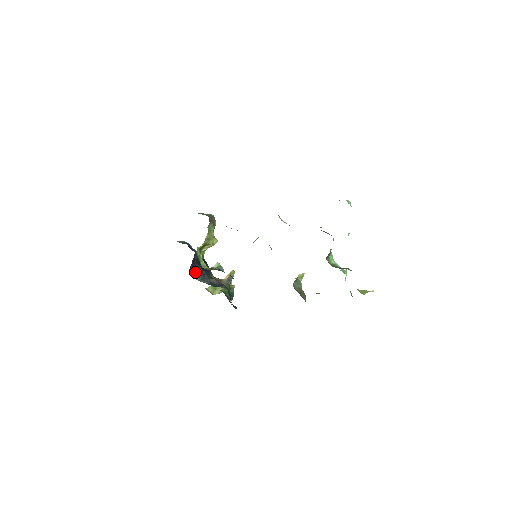
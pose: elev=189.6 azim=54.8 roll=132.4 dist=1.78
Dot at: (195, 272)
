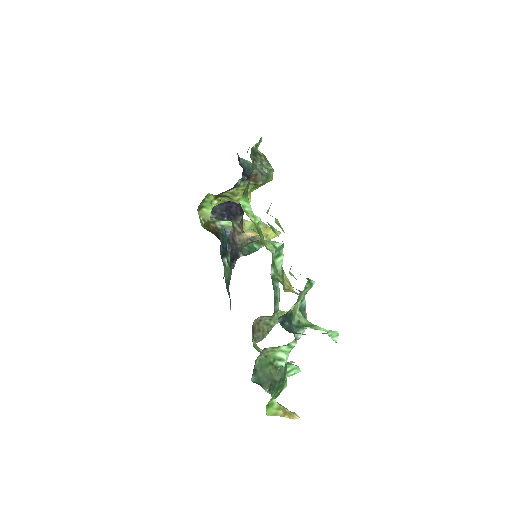
Dot at: occluded
